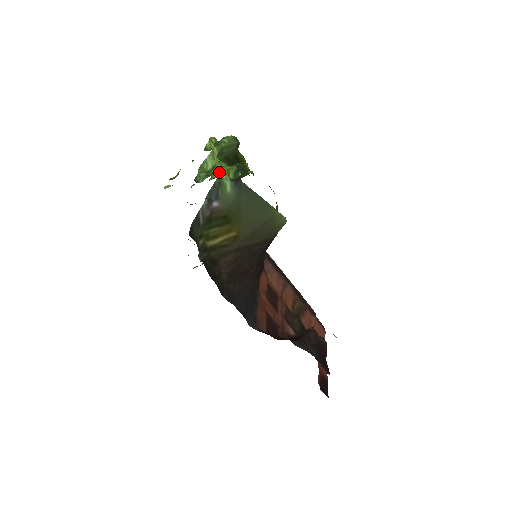
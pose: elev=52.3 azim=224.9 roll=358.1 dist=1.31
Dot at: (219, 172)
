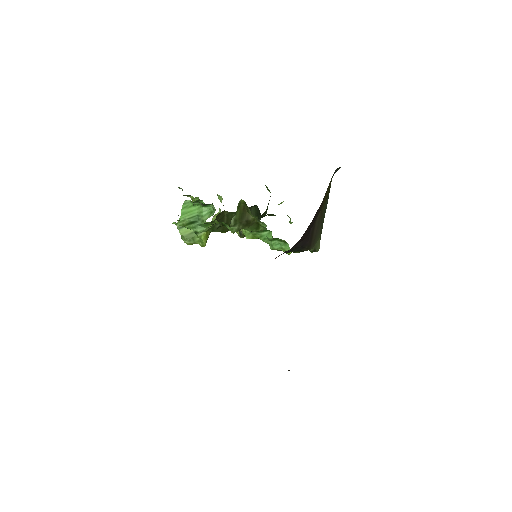
Dot at: occluded
